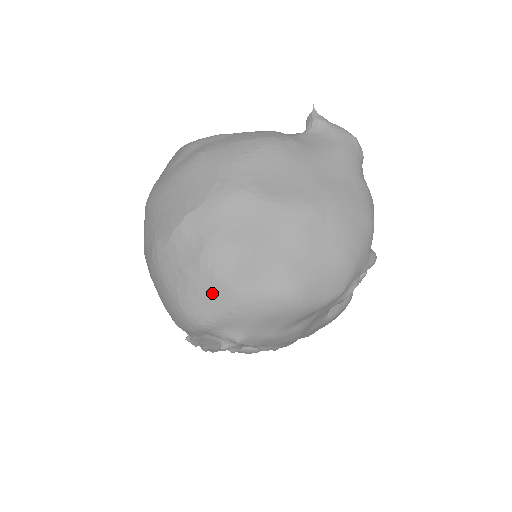
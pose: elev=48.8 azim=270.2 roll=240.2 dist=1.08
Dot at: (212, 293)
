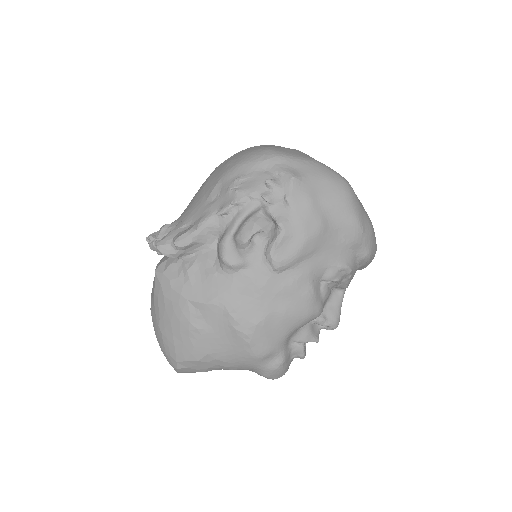
Dot at: (299, 154)
